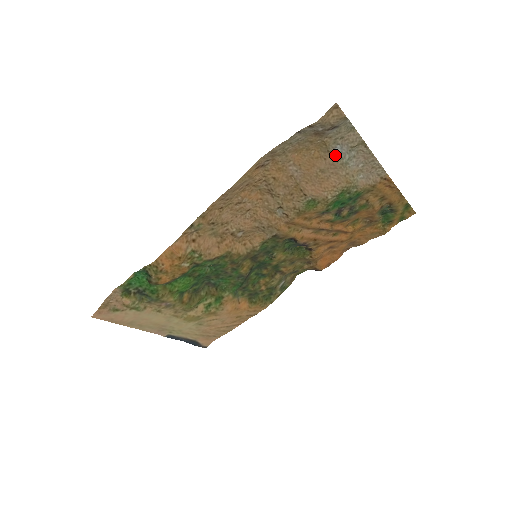
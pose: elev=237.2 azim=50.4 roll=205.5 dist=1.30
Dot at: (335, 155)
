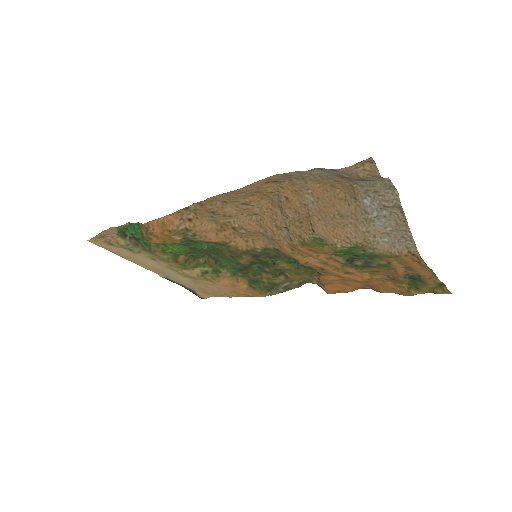
Dot at: (361, 206)
